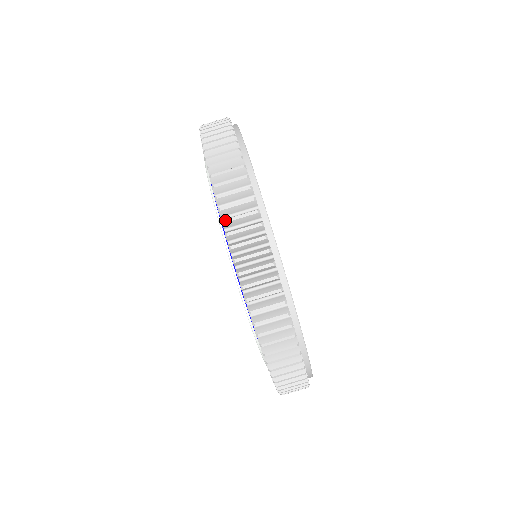
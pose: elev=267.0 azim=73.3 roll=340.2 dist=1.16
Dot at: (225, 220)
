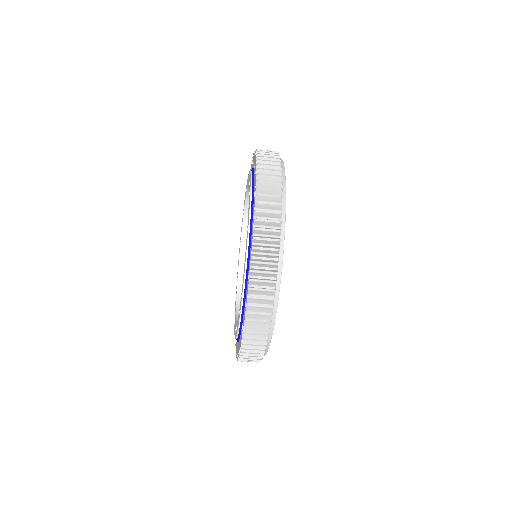
Dot at: (254, 257)
